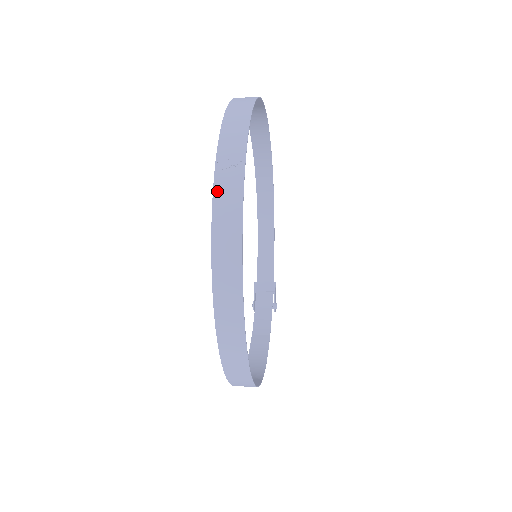
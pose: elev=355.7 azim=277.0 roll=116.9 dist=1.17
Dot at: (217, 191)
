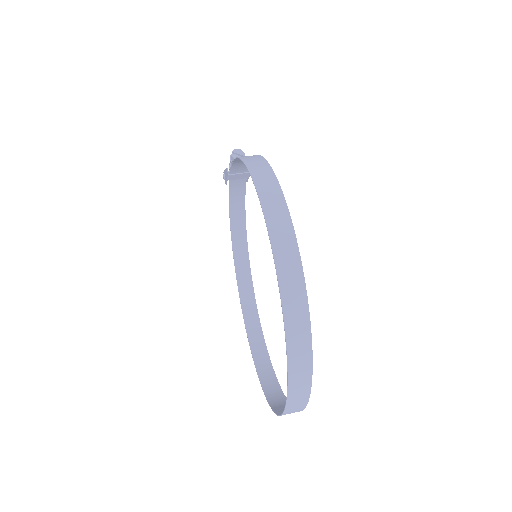
Dot at: occluded
